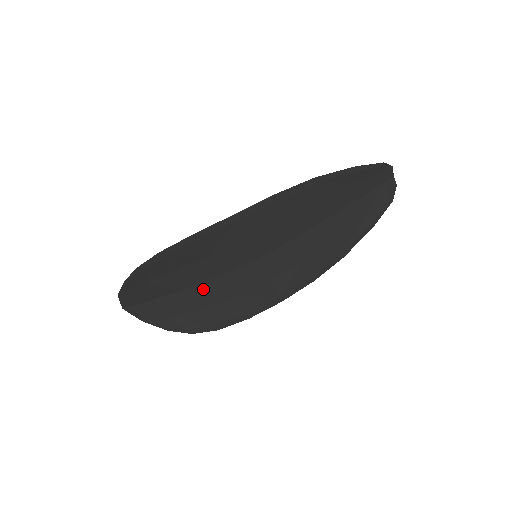
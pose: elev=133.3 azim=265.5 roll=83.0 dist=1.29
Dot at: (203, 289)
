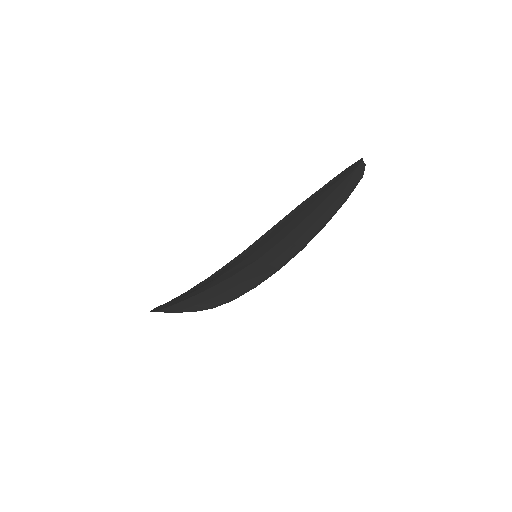
Dot at: (217, 287)
